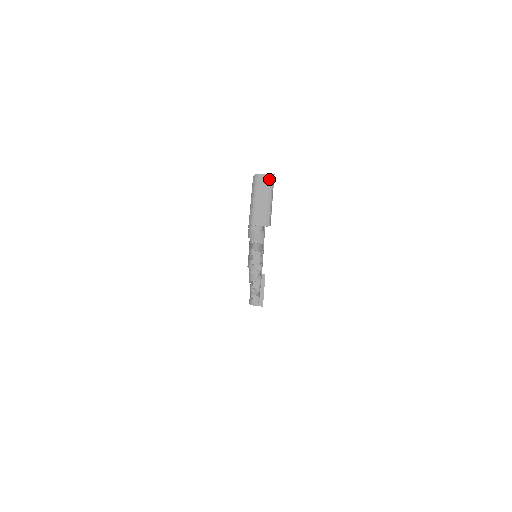
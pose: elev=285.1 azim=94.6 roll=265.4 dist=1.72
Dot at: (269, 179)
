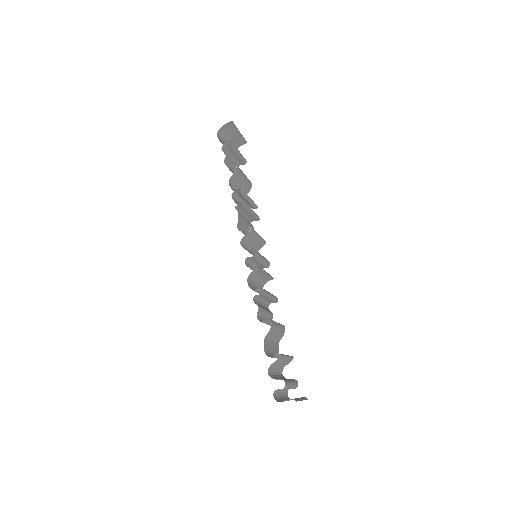
Dot at: occluded
